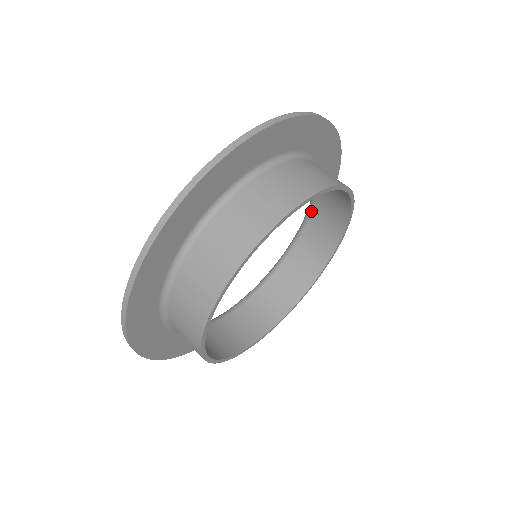
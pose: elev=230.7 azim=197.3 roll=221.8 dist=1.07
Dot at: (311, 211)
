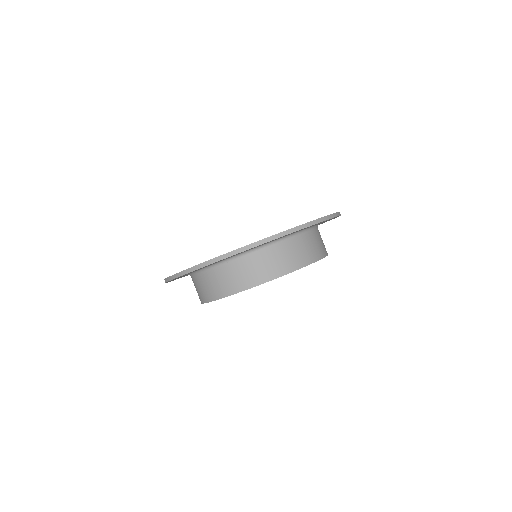
Dot at: occluded
